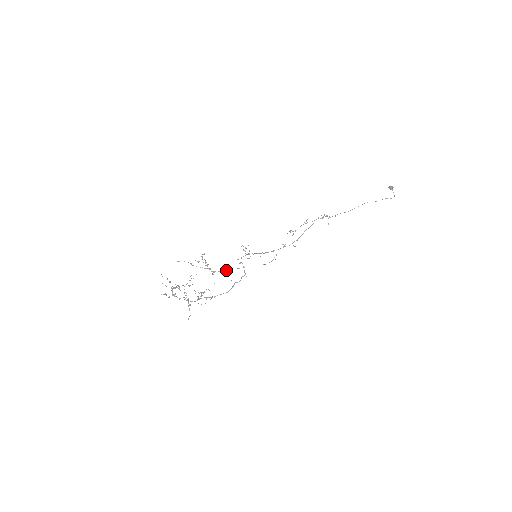
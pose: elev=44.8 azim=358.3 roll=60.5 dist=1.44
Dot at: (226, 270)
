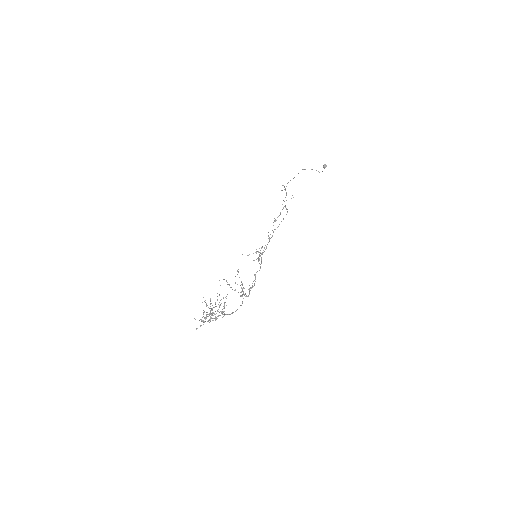
Dot at: occluded
